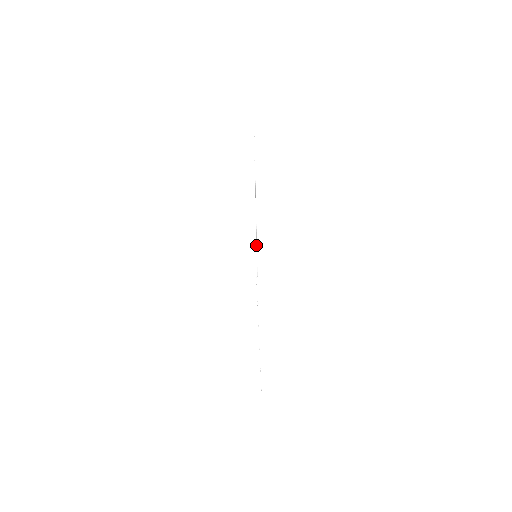
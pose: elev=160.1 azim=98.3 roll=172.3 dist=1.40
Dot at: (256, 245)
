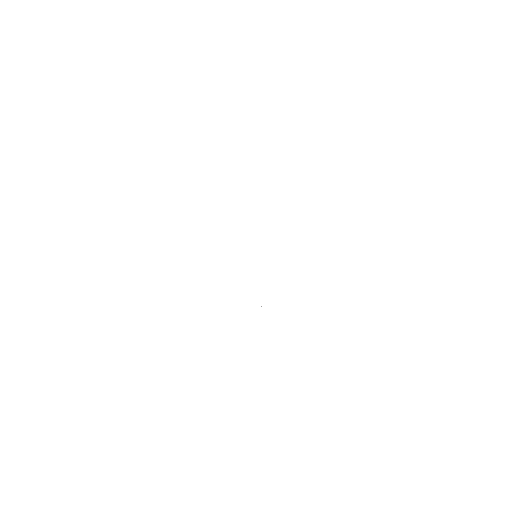
Dot at: occluded
